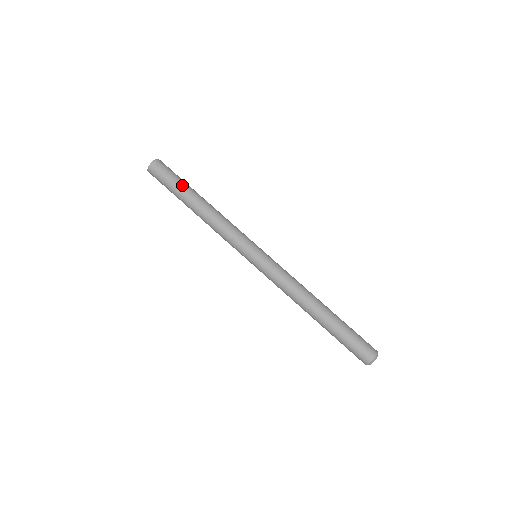
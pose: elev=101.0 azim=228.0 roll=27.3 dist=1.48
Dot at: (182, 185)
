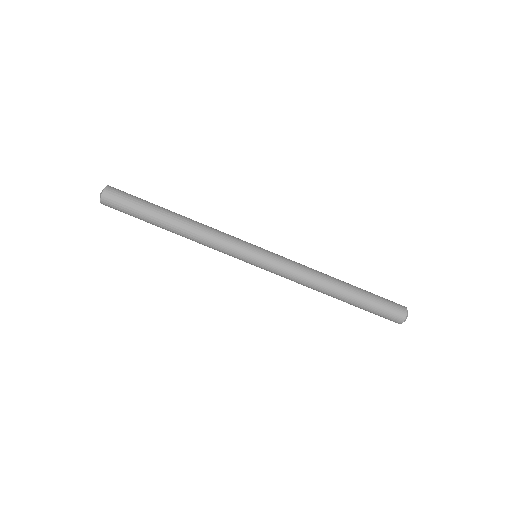
Dot at: (144, 218)
